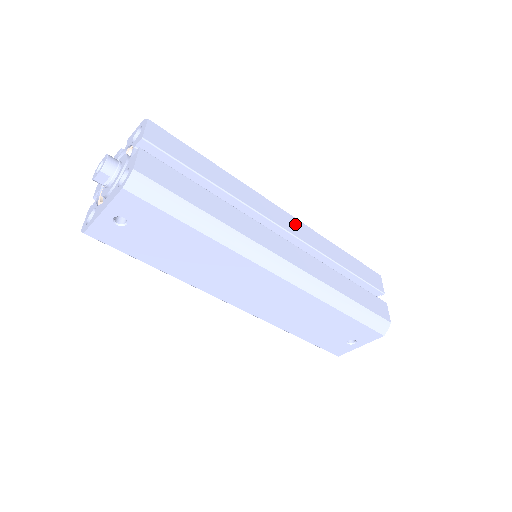
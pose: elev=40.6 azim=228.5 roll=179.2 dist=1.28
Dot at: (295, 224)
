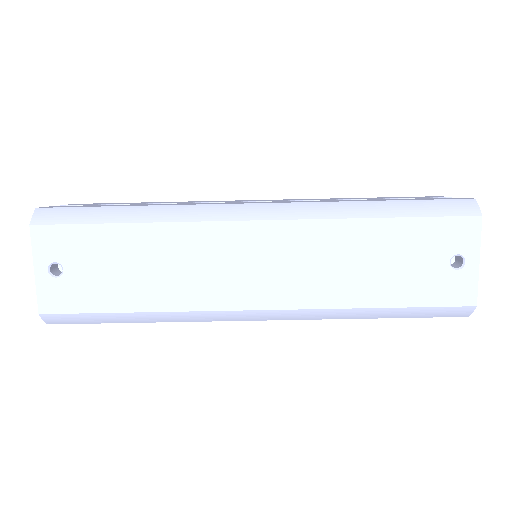
Dot at: occluded
